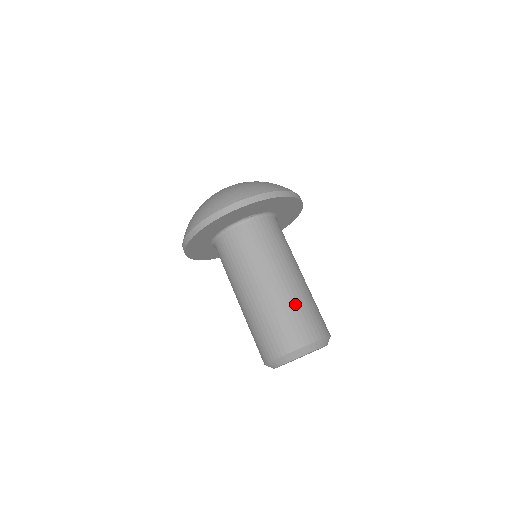
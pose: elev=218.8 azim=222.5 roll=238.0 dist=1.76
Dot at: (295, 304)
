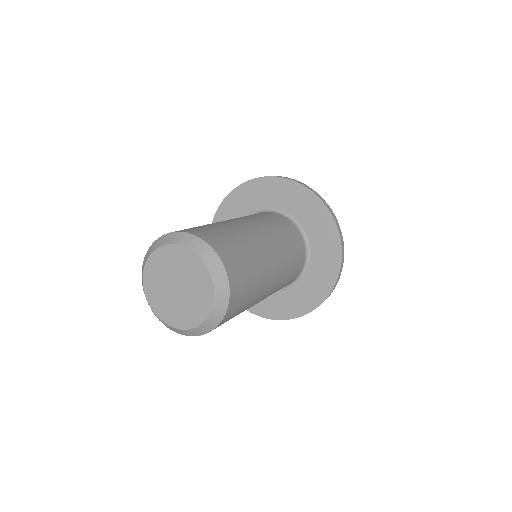
Dot at: occluded
